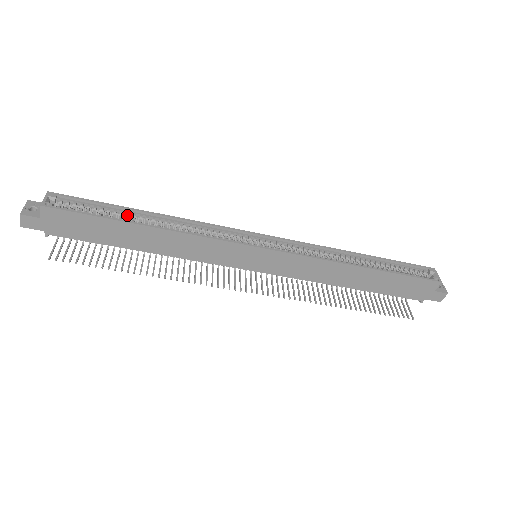
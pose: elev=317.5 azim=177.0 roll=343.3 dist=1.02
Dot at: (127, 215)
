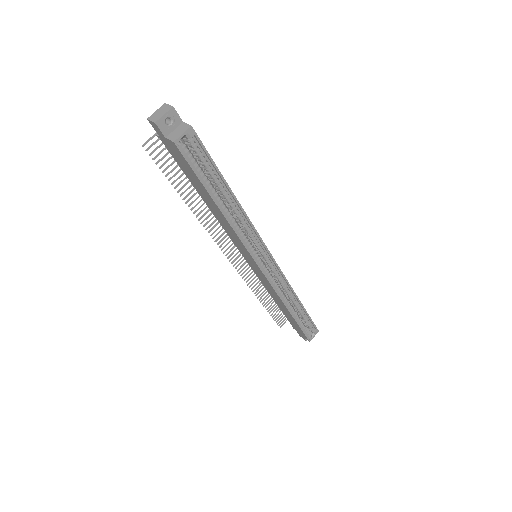
Dot at: (219, 187)
